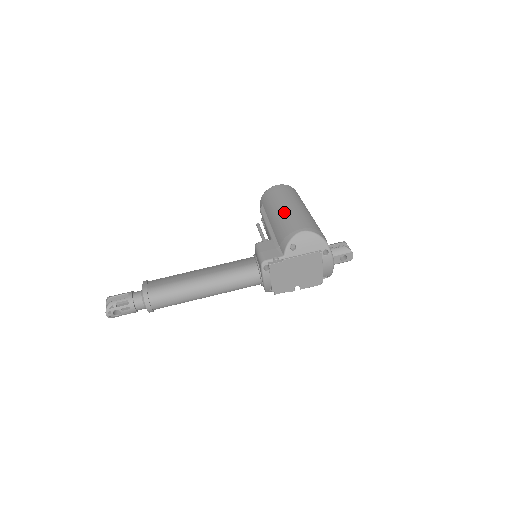
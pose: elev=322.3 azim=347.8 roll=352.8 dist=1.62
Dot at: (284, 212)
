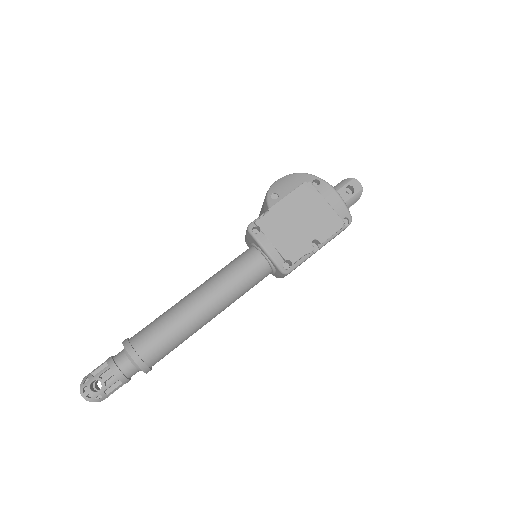
Dot at: occluded
